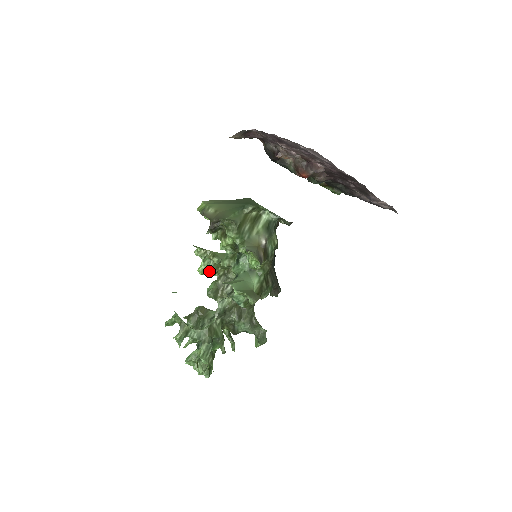
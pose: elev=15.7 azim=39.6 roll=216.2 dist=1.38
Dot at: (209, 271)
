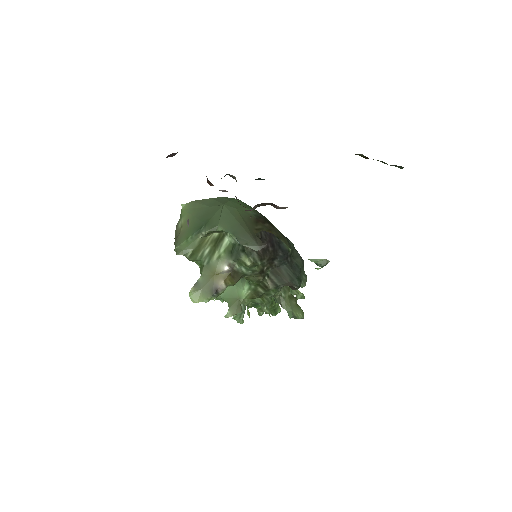
Dot at: occluded
